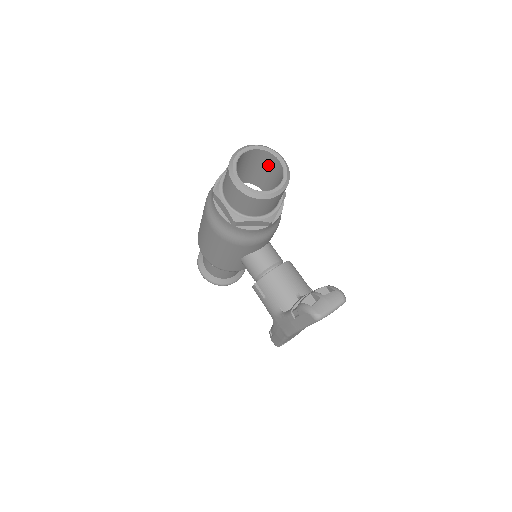
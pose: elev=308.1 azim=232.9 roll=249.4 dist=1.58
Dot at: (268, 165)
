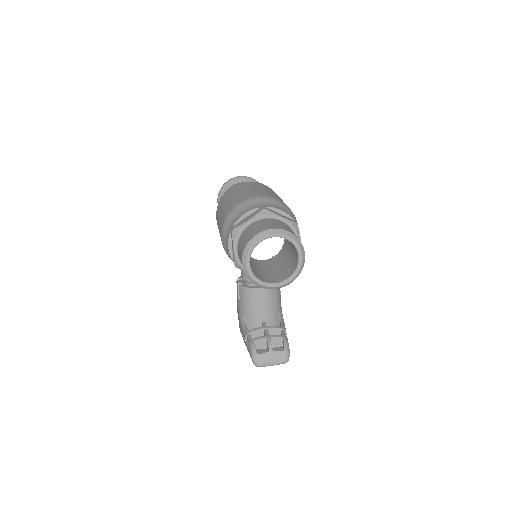
Dot at: occluded
